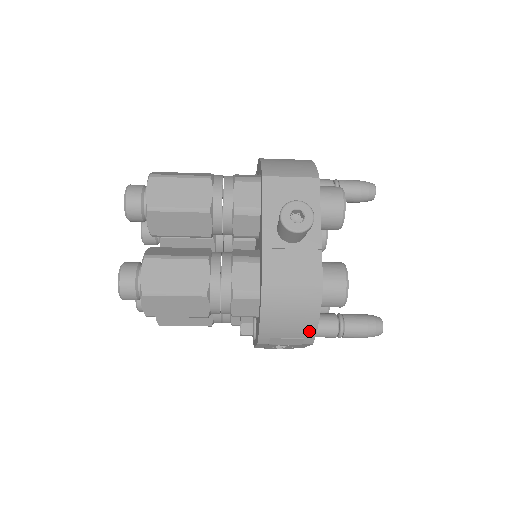
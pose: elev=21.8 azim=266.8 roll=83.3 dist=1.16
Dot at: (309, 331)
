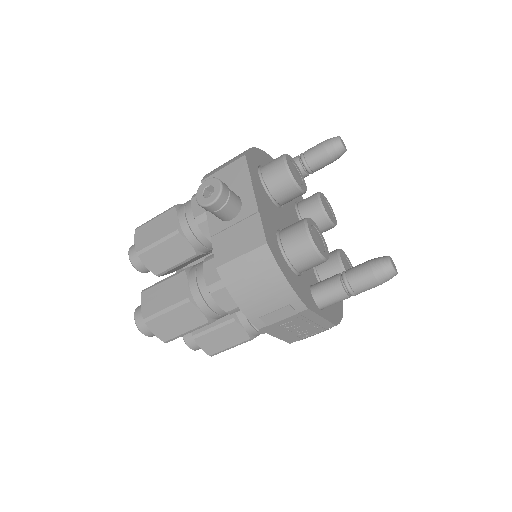
Dot at: (287, 294)
